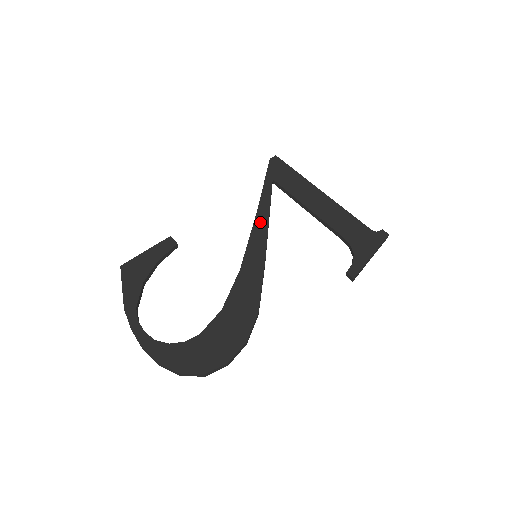
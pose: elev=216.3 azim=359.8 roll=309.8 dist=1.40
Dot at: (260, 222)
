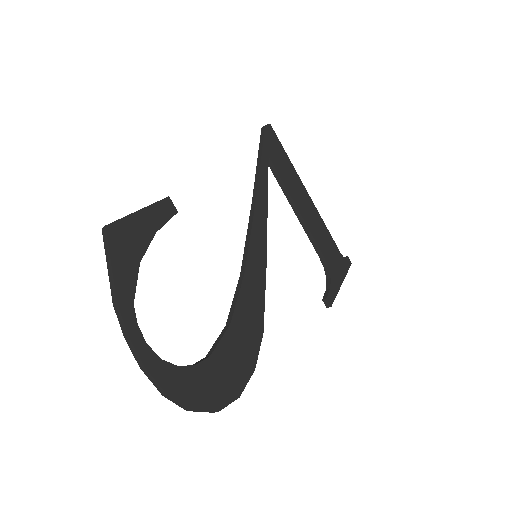
Dot at: (260, 211)
